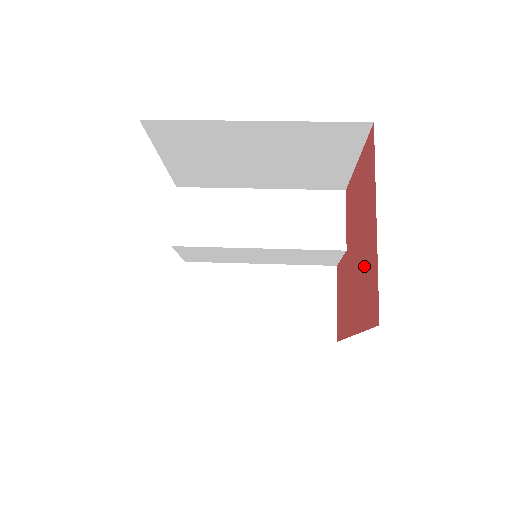
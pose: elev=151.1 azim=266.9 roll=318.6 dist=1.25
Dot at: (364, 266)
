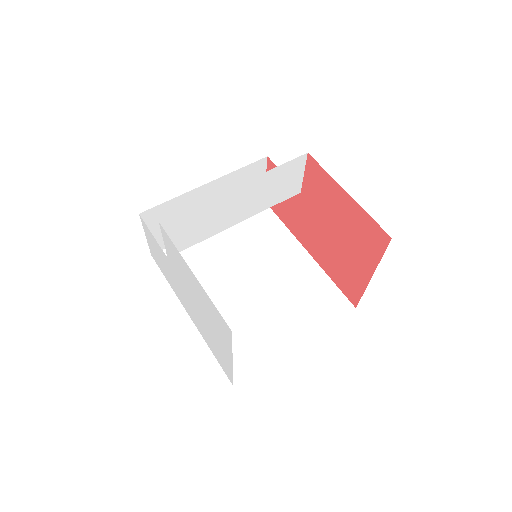
Dot at: (341, 260)
